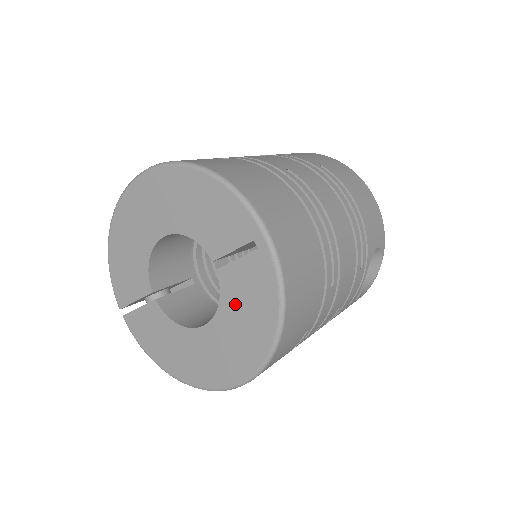
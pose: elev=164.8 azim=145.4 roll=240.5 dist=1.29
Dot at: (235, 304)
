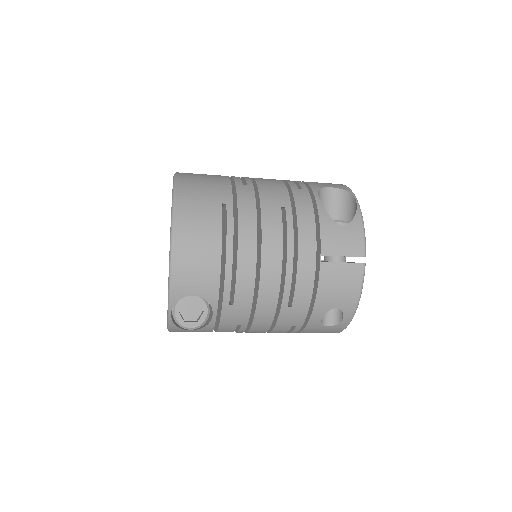
Dot at: occluded
